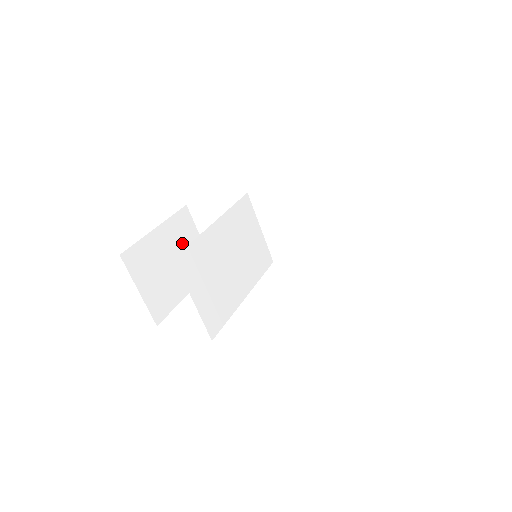
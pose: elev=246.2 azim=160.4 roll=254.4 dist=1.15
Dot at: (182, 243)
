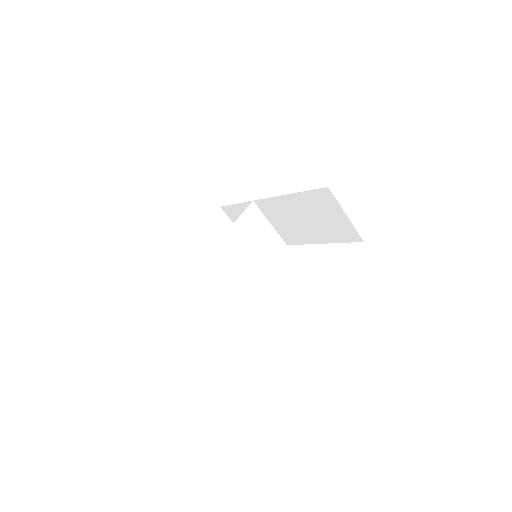
Dot at: (220, 237)
